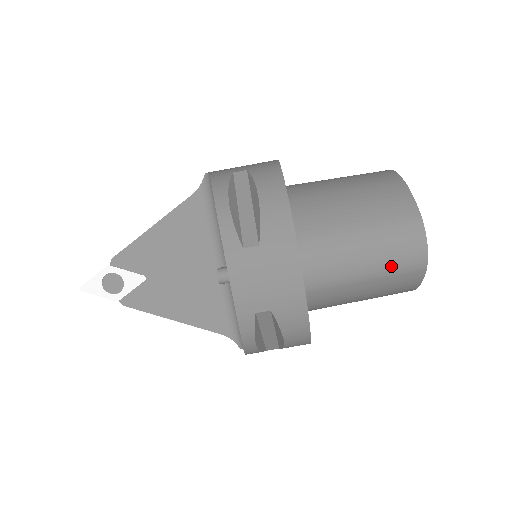
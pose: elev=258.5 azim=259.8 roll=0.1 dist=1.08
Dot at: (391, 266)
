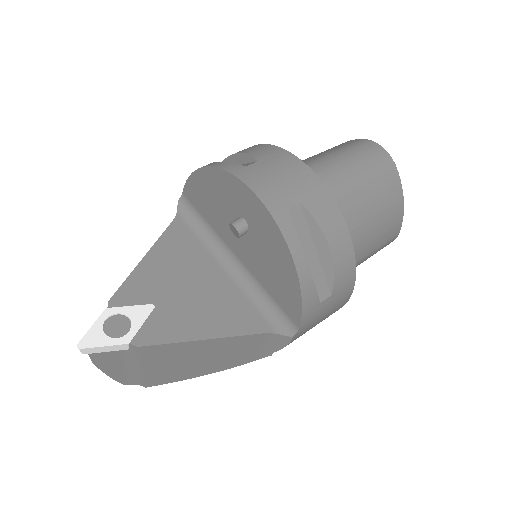
Dot at: (370, 168)
